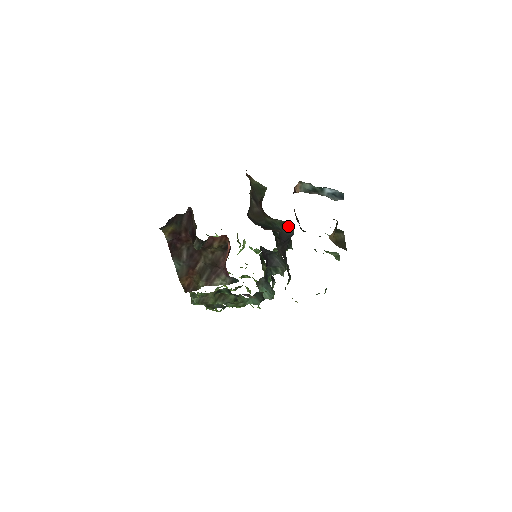
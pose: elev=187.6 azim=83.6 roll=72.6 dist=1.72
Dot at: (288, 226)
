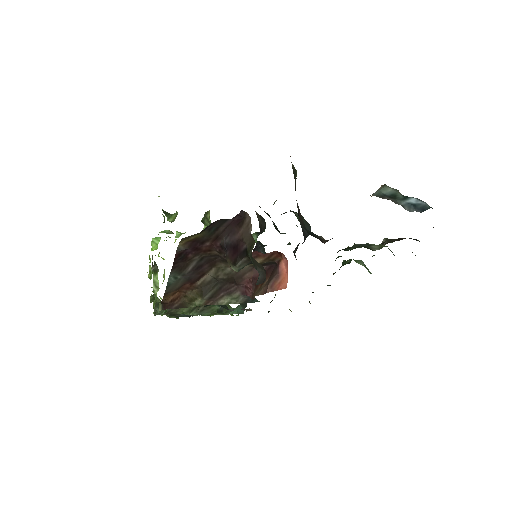
Dot at: (306, 222)
